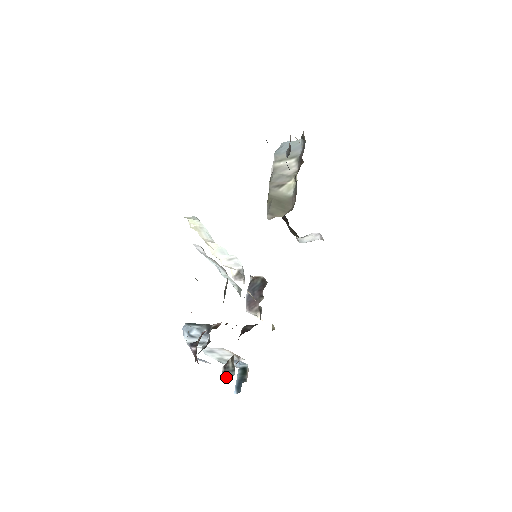
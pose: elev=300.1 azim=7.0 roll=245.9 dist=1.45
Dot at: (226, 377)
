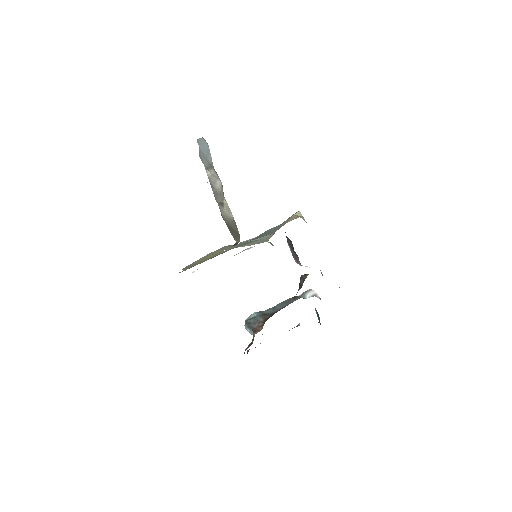
Dot at: occluded
